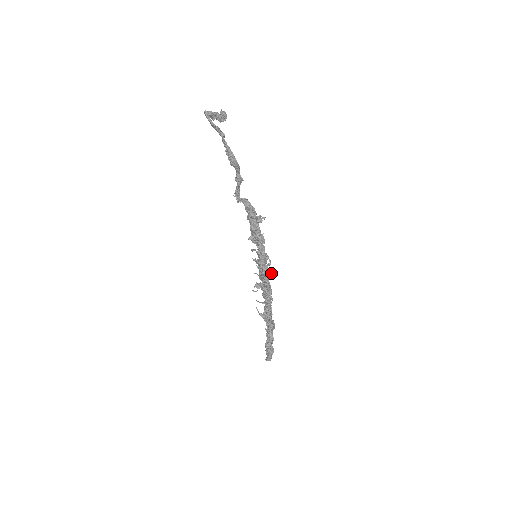
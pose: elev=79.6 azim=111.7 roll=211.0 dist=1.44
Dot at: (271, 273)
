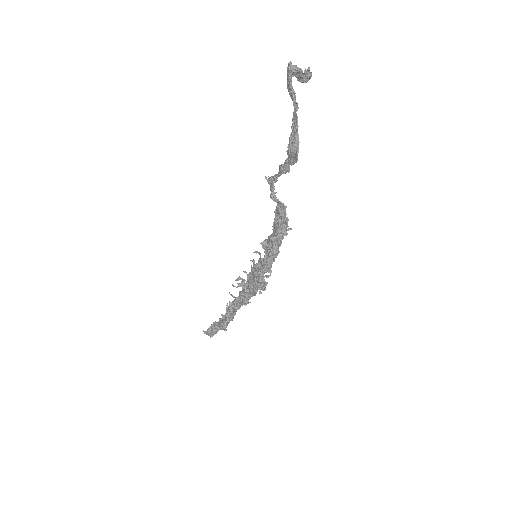
Dot at: occluded
